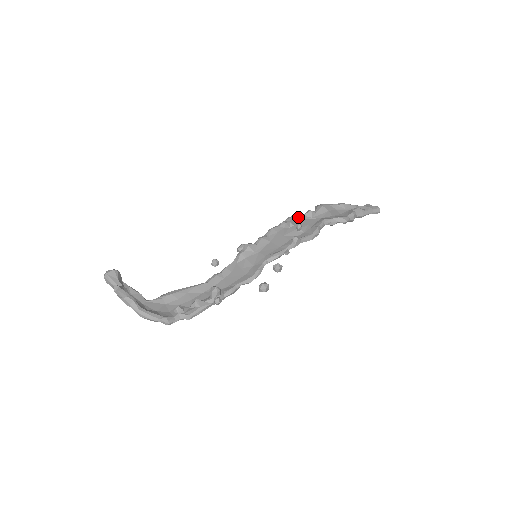
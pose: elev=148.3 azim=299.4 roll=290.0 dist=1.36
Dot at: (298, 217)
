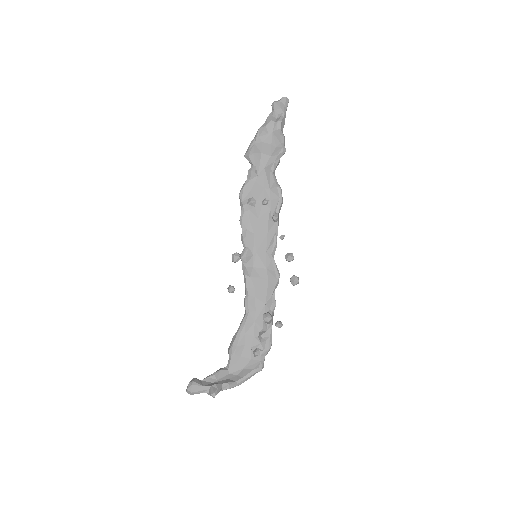
Dot at: (248, 187)
